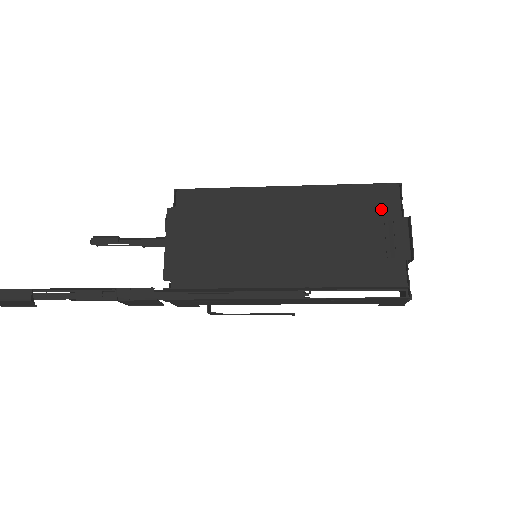
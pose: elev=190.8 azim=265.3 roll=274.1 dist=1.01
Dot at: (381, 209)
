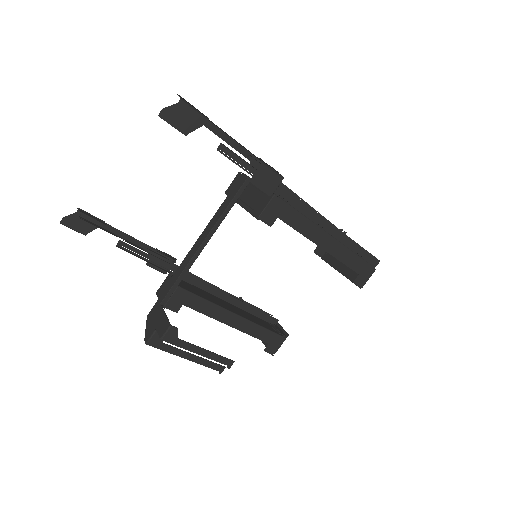
Dot at: occluded
